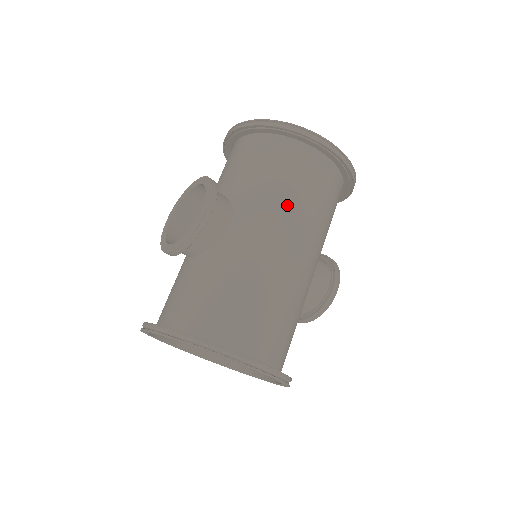
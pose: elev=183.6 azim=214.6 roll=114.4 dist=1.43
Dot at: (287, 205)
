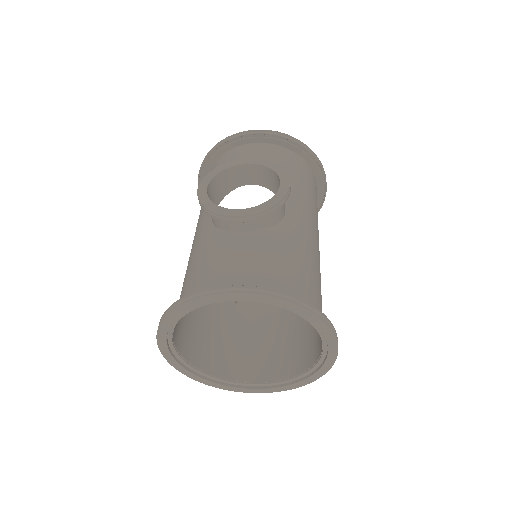
Dot at: (314, 211)
